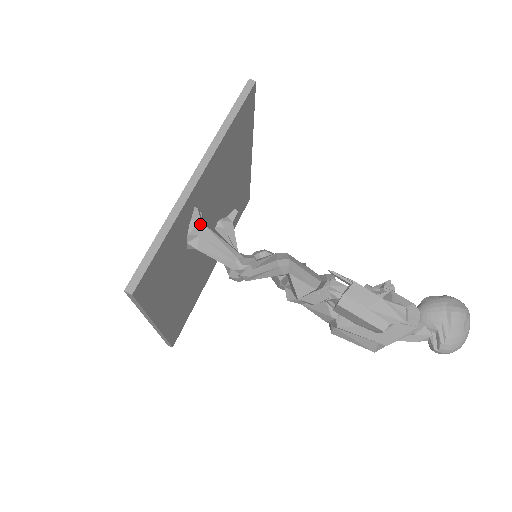
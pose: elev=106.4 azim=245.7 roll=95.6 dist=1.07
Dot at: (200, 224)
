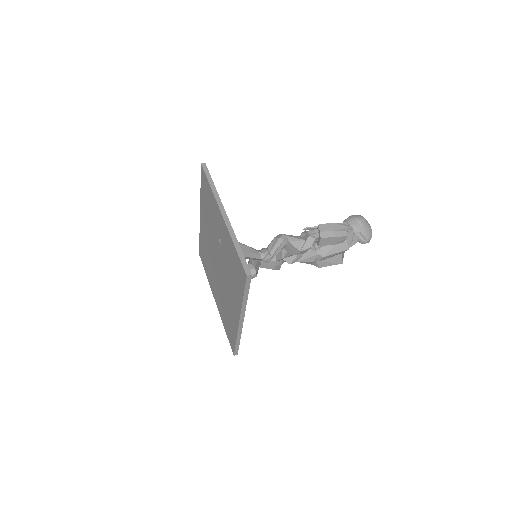
Dot at: occluded
